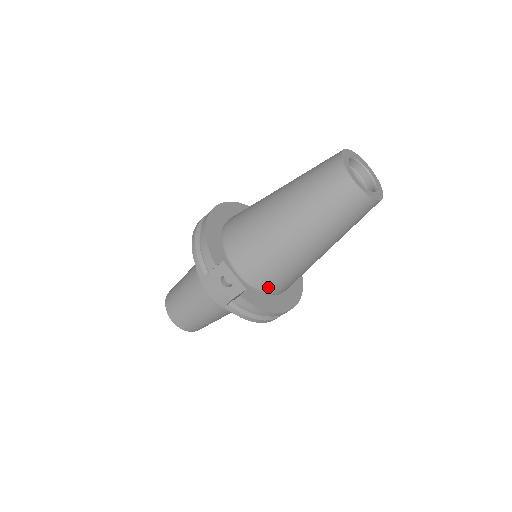
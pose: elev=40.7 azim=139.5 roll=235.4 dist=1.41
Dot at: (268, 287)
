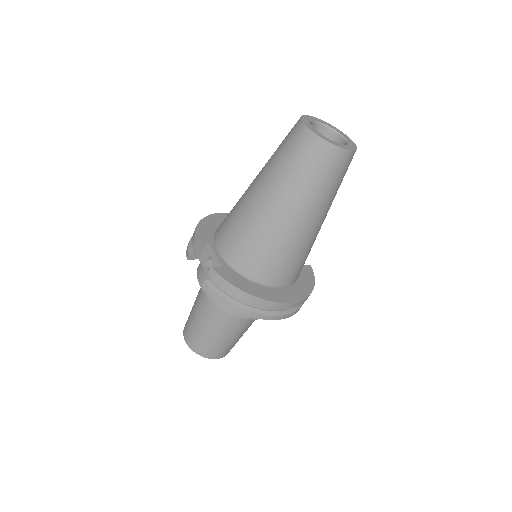
Dot at: (248, 268)
